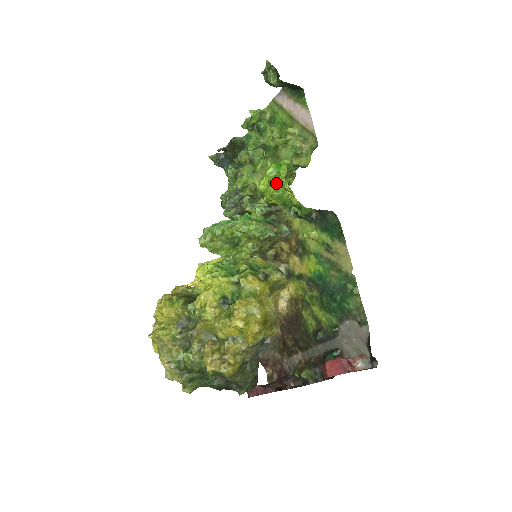
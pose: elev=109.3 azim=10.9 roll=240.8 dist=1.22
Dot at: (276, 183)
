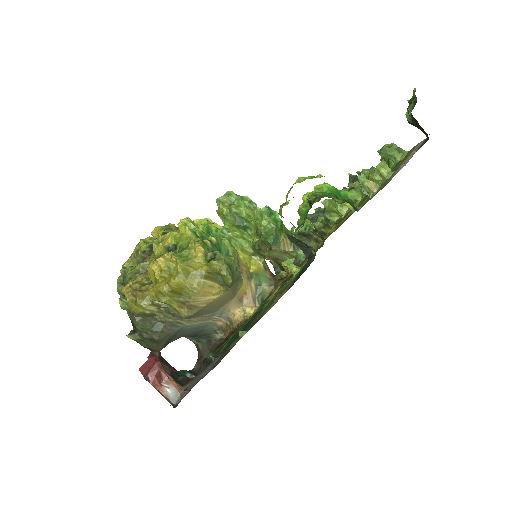
Dot at: (309, 198)
